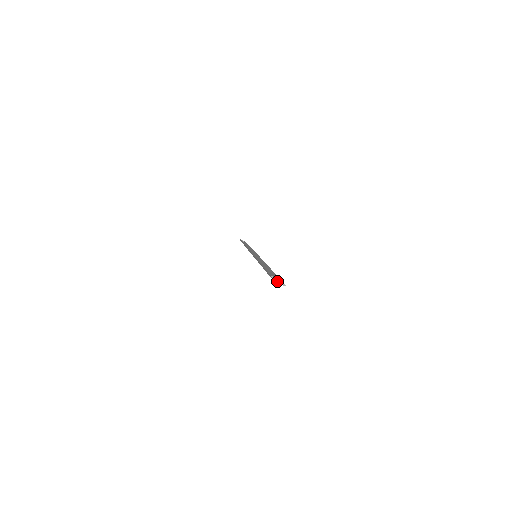
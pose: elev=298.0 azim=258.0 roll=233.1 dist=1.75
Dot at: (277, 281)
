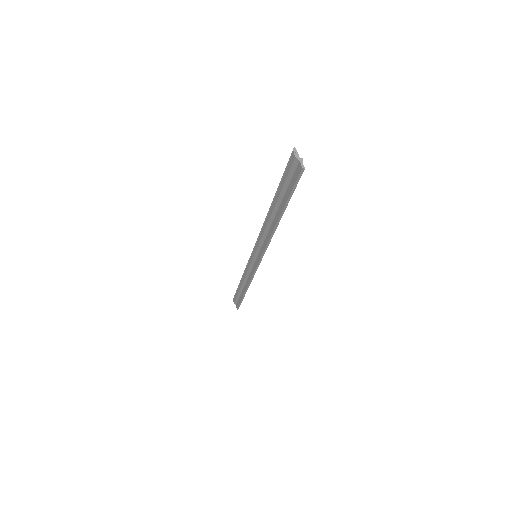
Dot at: (297, 157)
